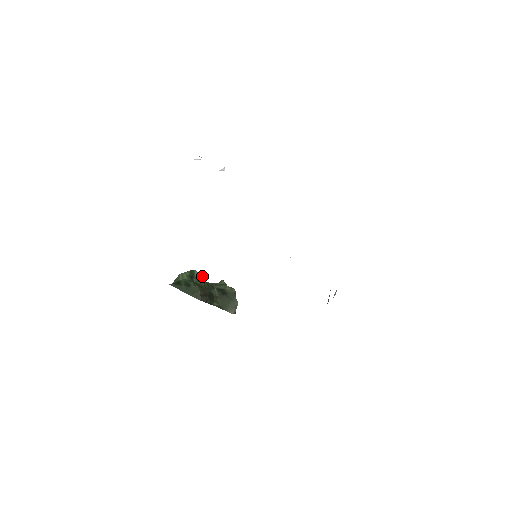
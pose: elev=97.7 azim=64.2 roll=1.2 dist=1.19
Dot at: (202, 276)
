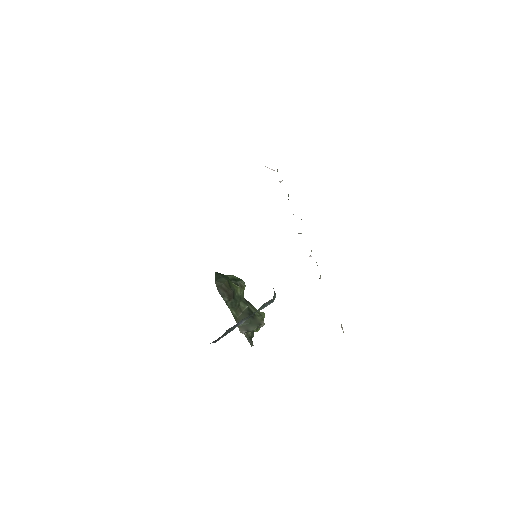
Dot at: (244, 287)
